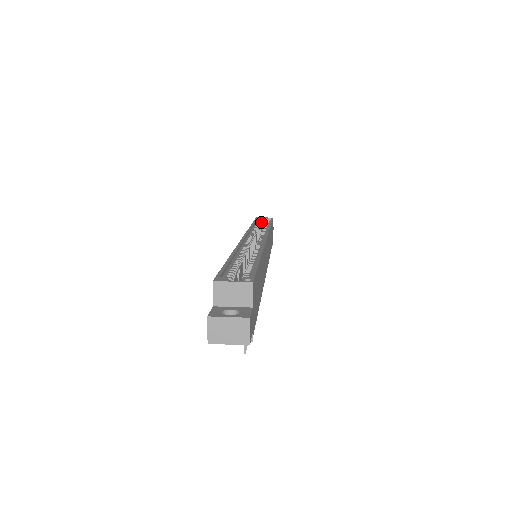
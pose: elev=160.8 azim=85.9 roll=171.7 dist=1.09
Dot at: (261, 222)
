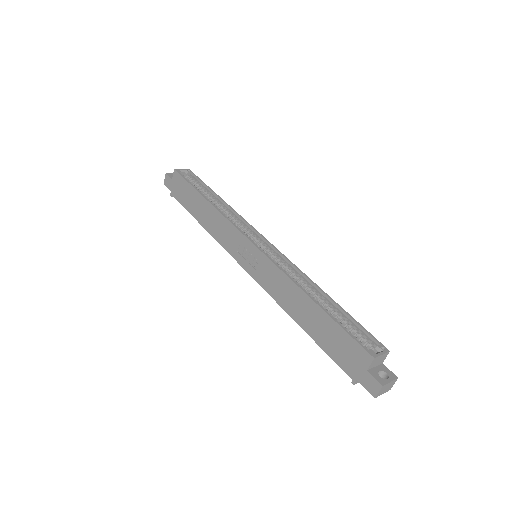
Dot at: occluded
